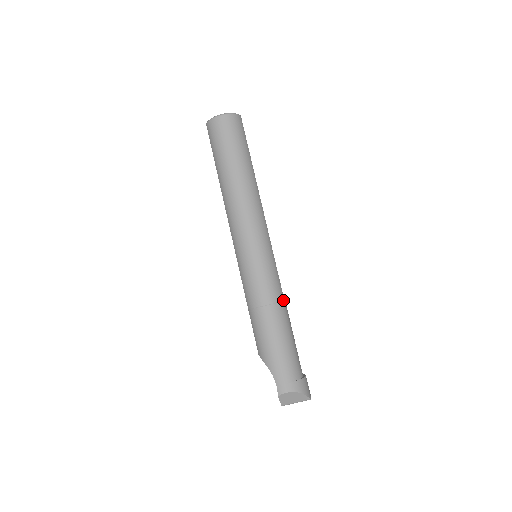
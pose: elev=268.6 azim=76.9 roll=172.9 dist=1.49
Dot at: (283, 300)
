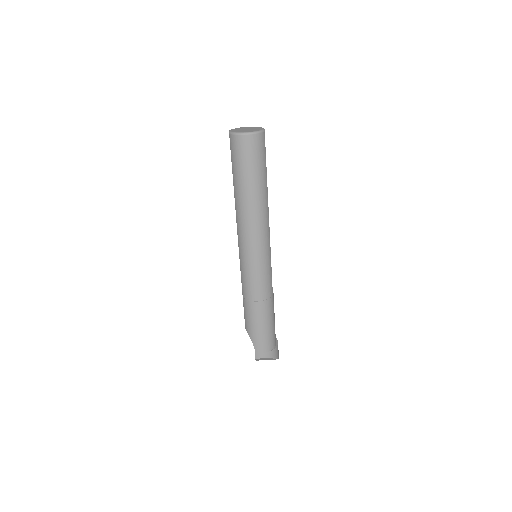
Dot at: (272, 295)
